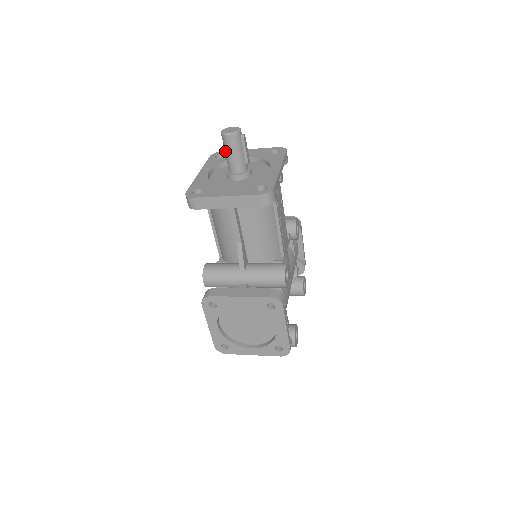
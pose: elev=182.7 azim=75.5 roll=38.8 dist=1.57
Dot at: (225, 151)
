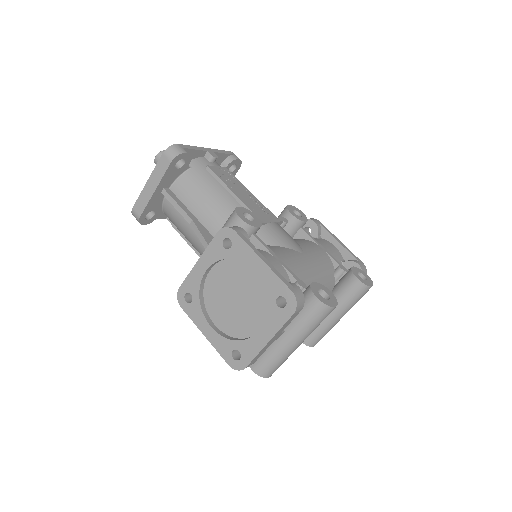
Dot at: occluded
